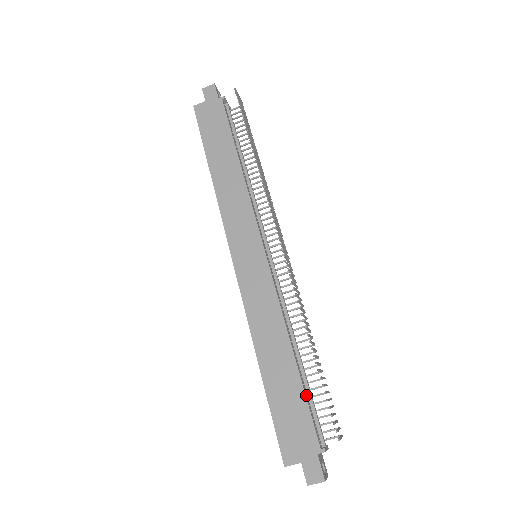
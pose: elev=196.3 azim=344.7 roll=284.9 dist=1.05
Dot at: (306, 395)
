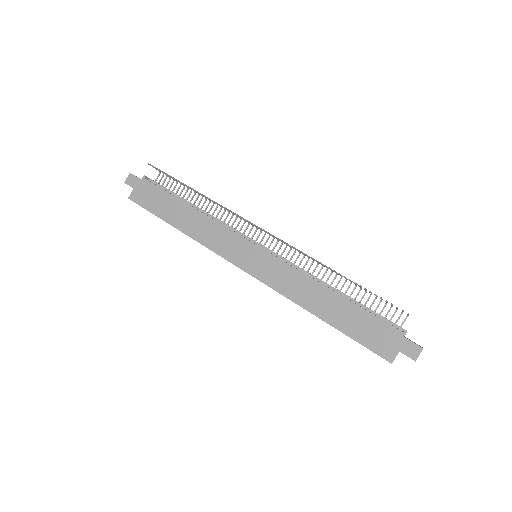
Dot at: (365, 310)
